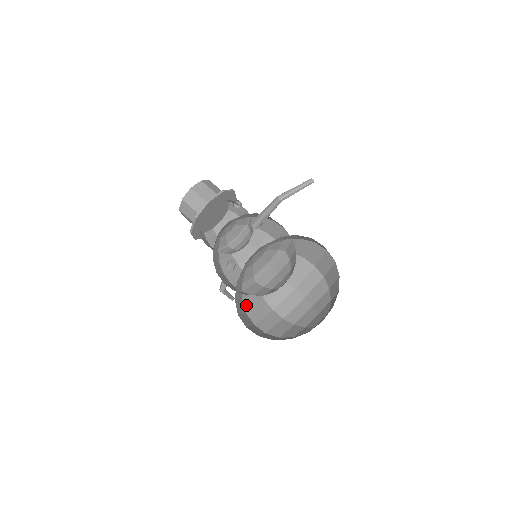
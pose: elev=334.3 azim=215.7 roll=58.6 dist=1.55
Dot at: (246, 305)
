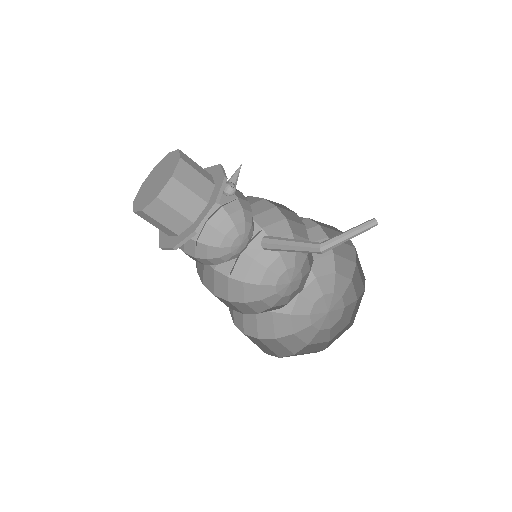
Dot at: occluded
